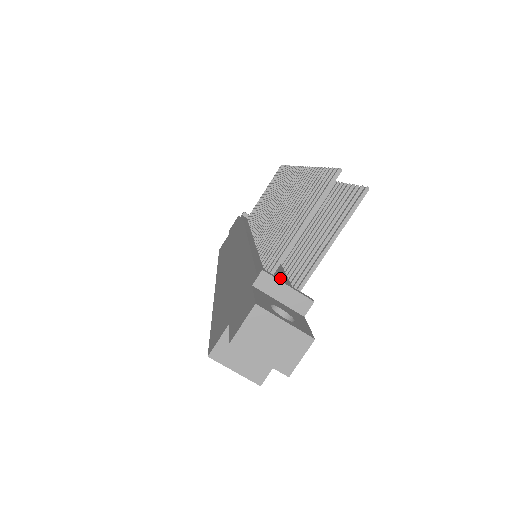
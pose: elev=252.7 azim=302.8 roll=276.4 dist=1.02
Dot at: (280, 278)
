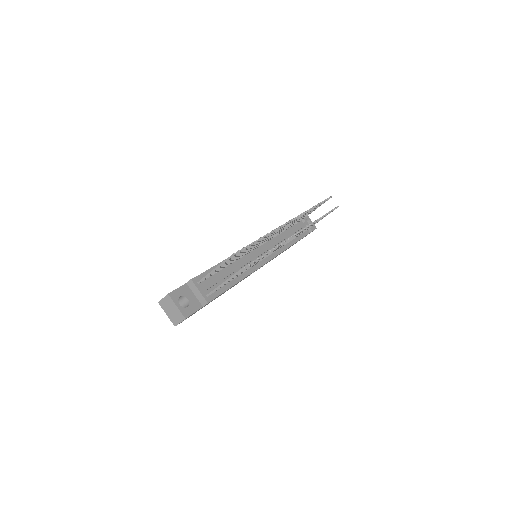
Dot at: (204, 285)
